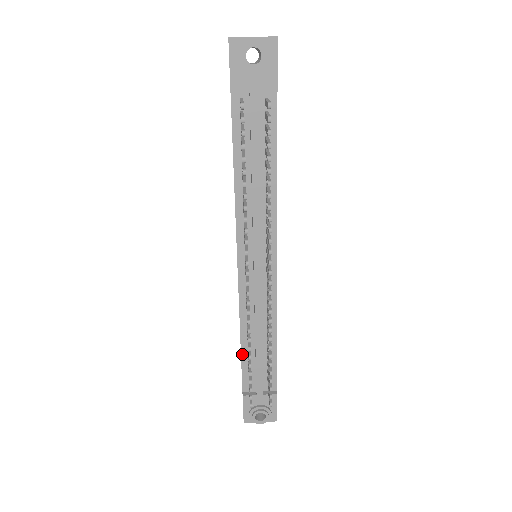
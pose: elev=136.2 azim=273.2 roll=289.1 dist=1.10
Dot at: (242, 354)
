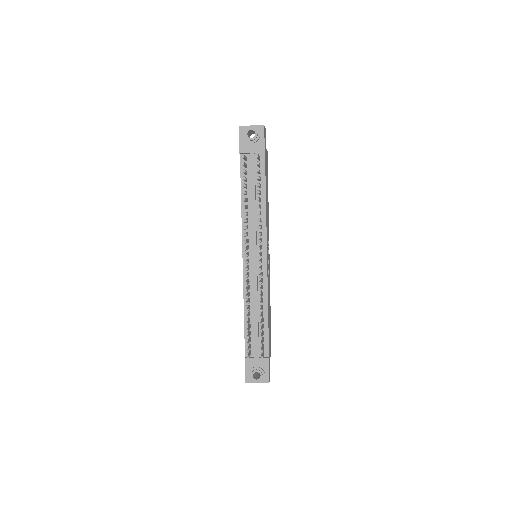
Dot at: (245, 324)
